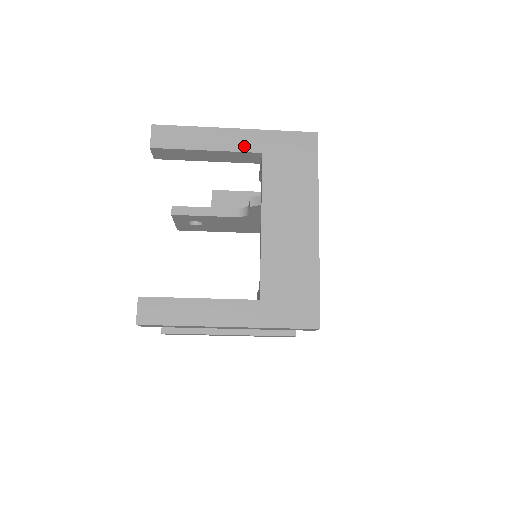
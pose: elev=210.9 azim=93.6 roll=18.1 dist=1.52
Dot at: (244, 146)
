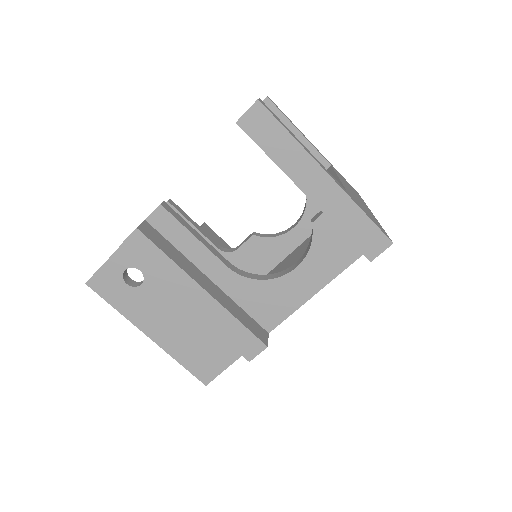
Dot at: (321, 154)
